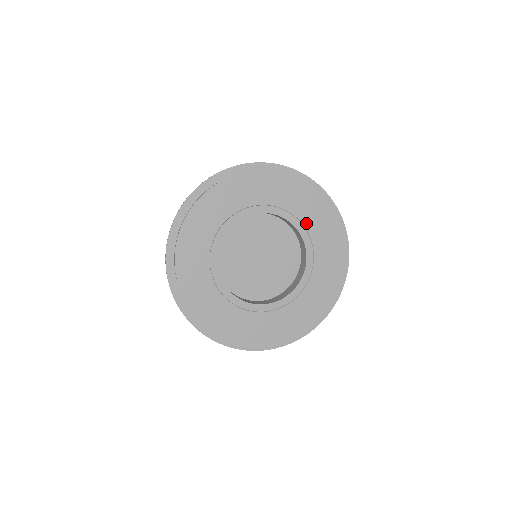
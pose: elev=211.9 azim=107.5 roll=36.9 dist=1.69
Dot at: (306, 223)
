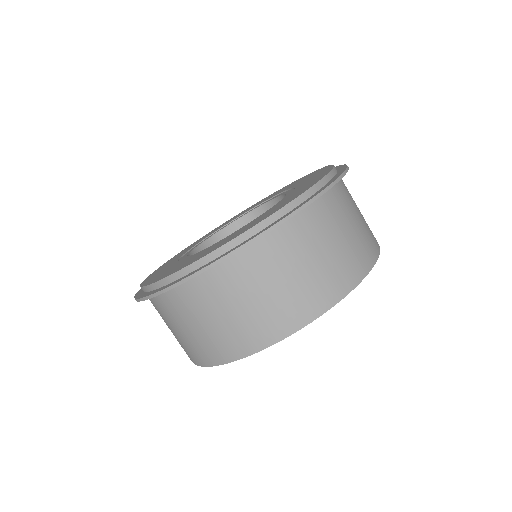
Dot at: (279, 193)
